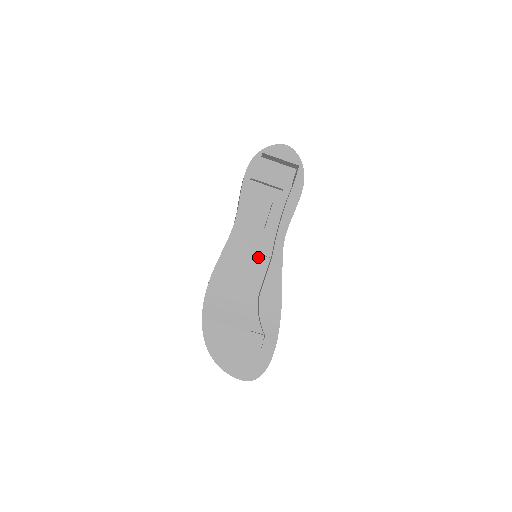
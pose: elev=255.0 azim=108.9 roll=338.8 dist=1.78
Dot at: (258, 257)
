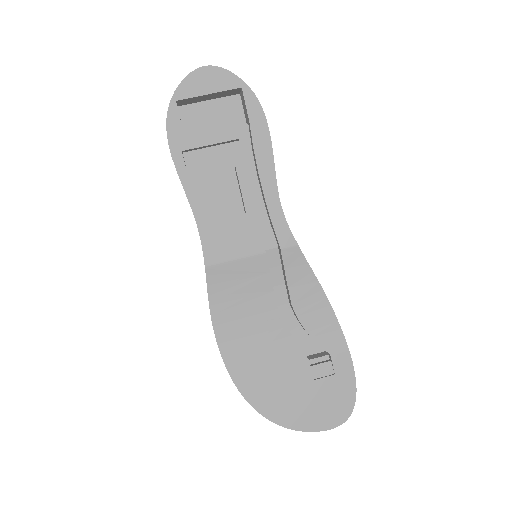
Dot at: (260, 259)
